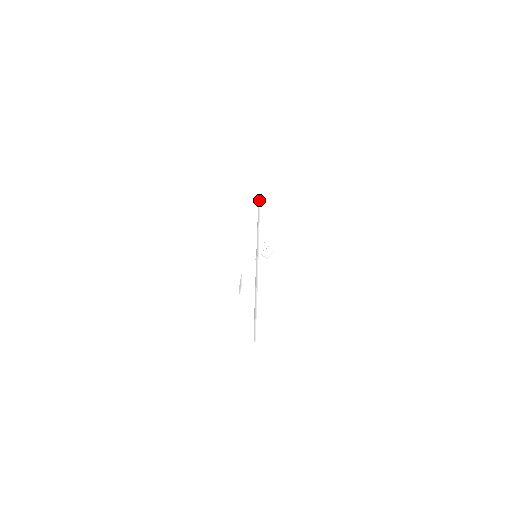
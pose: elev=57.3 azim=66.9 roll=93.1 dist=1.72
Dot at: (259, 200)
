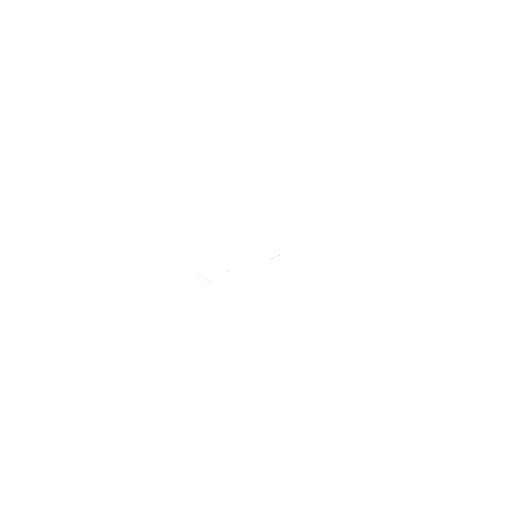
Dot at: (236, 158)
